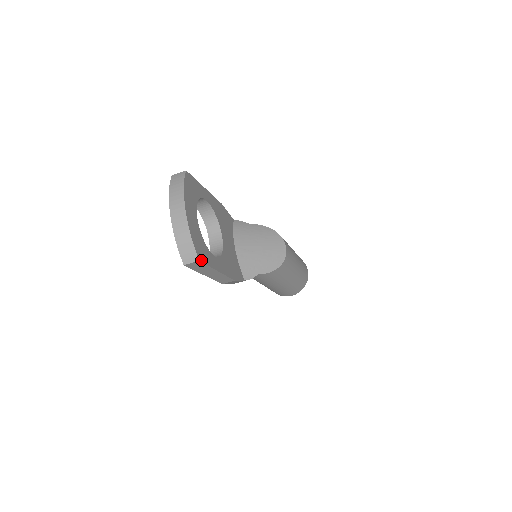
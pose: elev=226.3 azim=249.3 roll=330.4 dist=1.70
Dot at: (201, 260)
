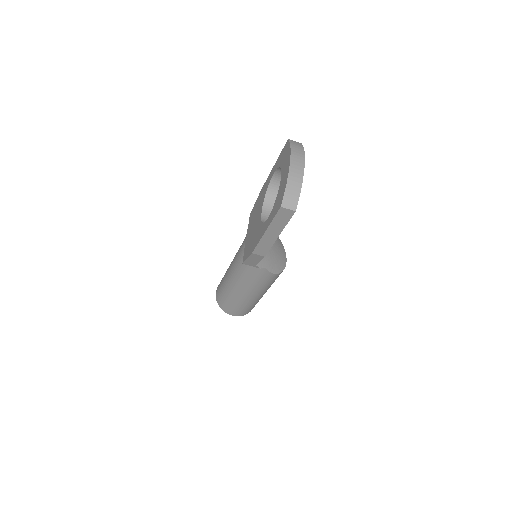
Dot at: (294, 212)
